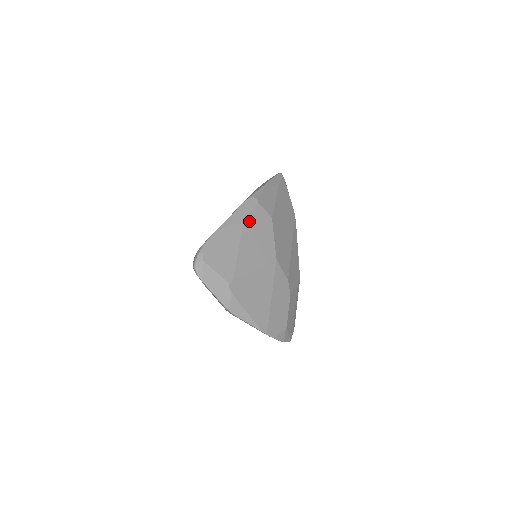
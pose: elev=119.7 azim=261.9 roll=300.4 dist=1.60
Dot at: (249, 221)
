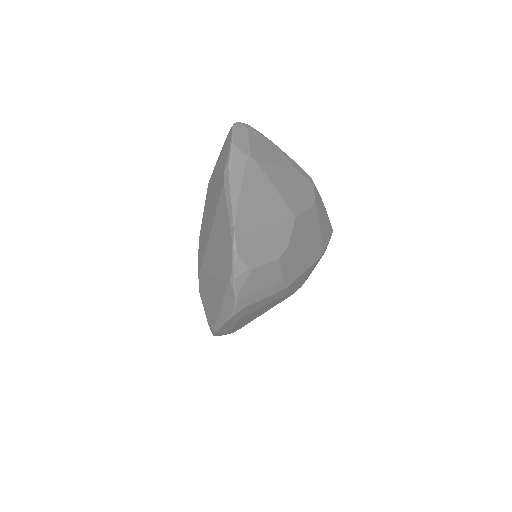
Dot at: (299, 176)
